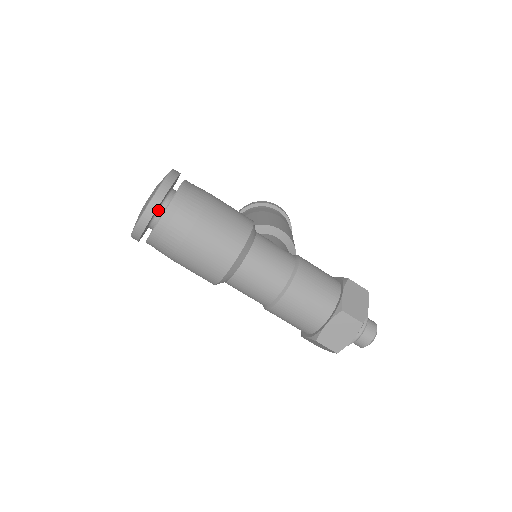
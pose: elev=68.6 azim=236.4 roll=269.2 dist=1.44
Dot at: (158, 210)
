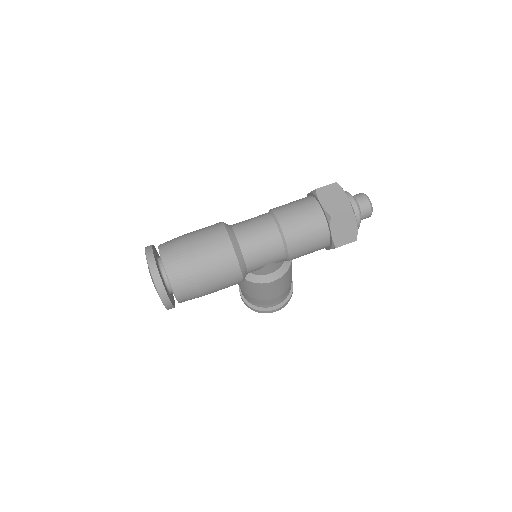
Dot at: (159, 263)
